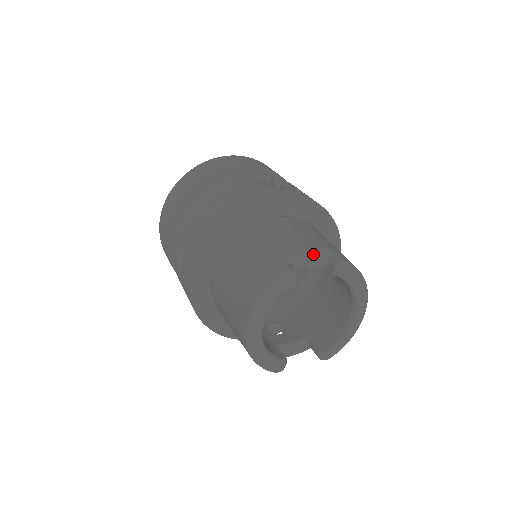
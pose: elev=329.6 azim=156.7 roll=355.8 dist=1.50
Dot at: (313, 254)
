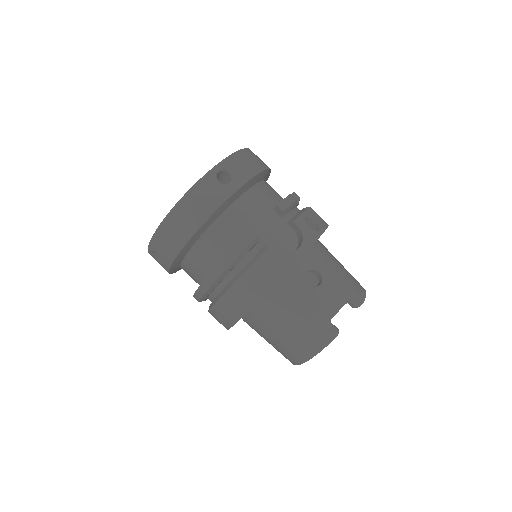
Dot at: (343, 304)
